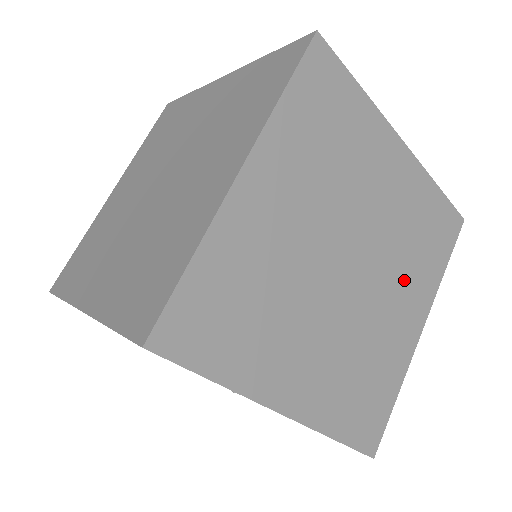
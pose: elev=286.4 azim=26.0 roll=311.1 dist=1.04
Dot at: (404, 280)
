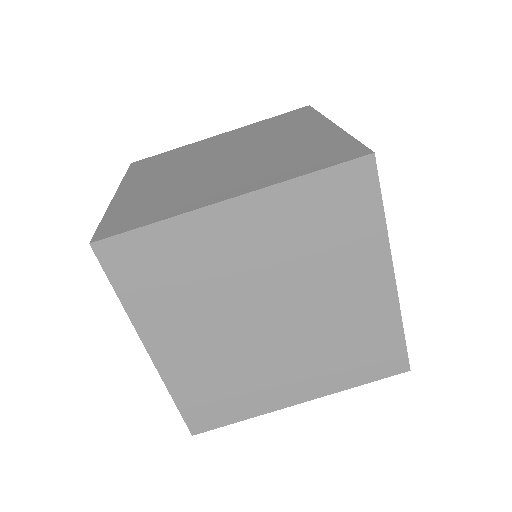
Dot at: (312, 361)
